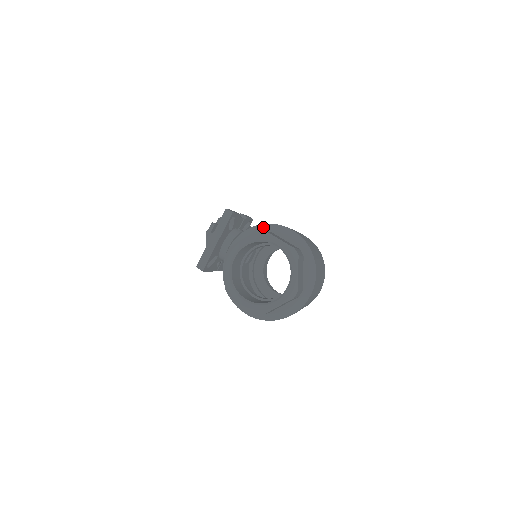
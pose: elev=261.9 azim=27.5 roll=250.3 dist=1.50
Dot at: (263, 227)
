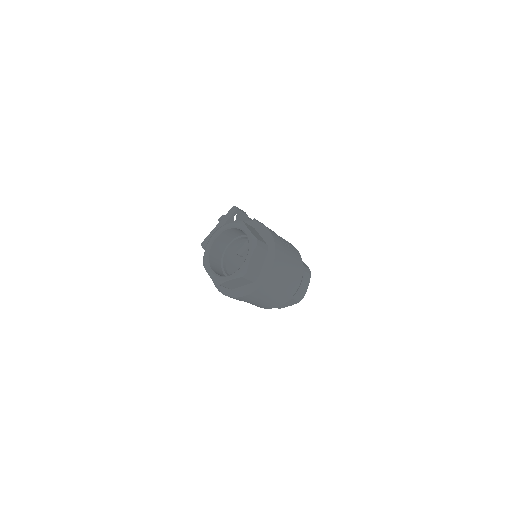
Dot at: (250, 223)
